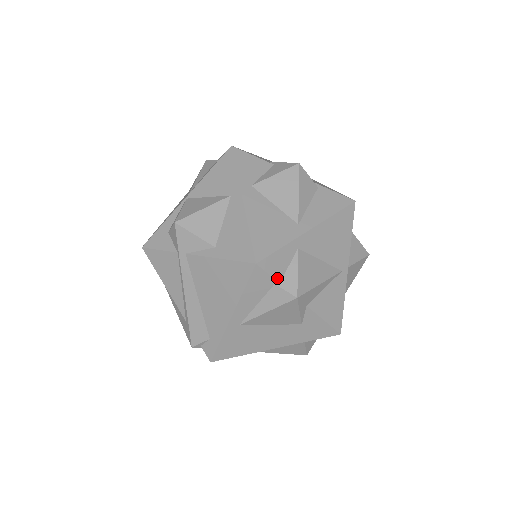
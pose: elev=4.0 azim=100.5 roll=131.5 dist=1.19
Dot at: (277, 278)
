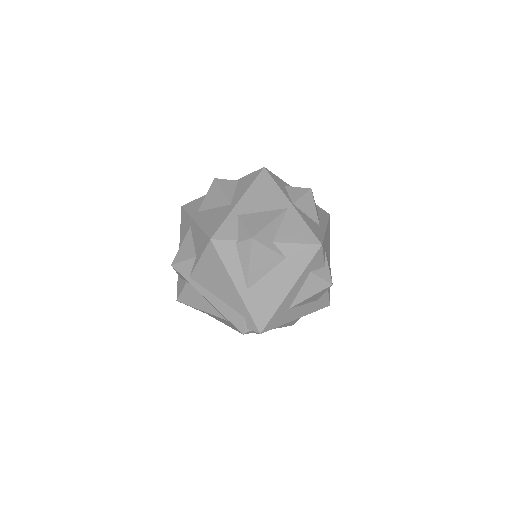
Dot at: (234, 239)
